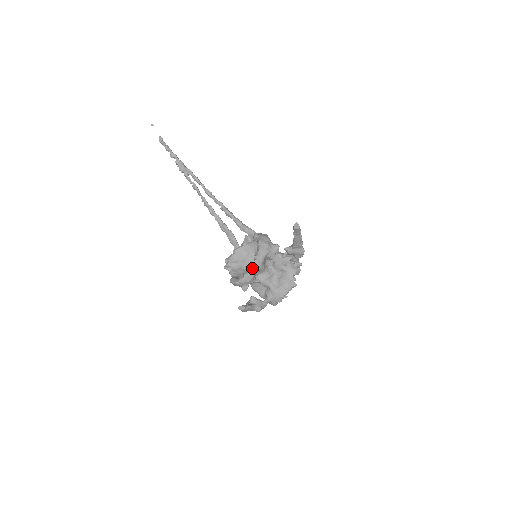
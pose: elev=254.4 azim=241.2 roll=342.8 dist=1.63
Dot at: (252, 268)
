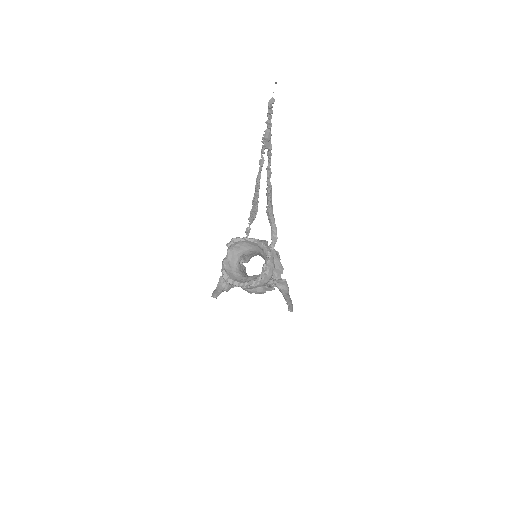
Dot at: occluded
